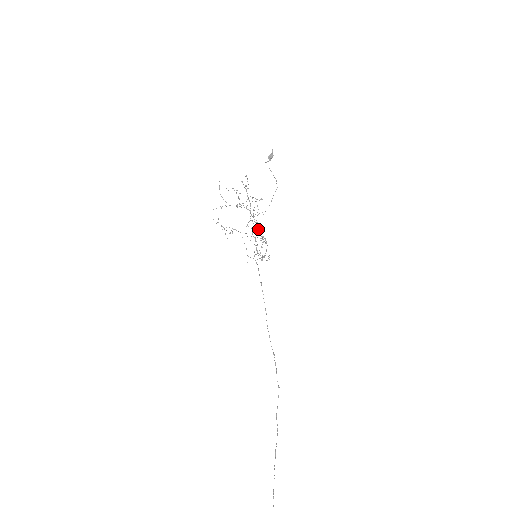
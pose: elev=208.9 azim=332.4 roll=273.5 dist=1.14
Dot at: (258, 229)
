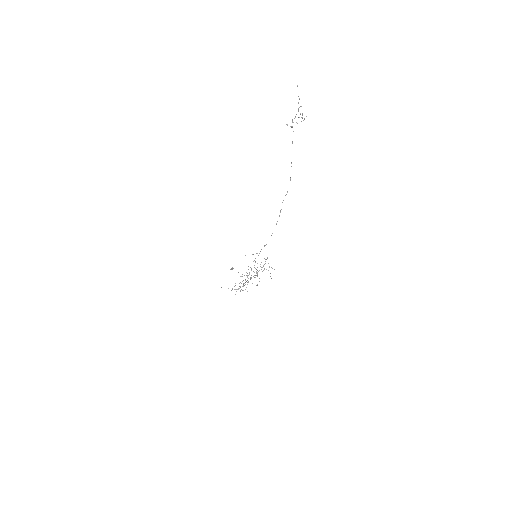
Dot at: occluded
